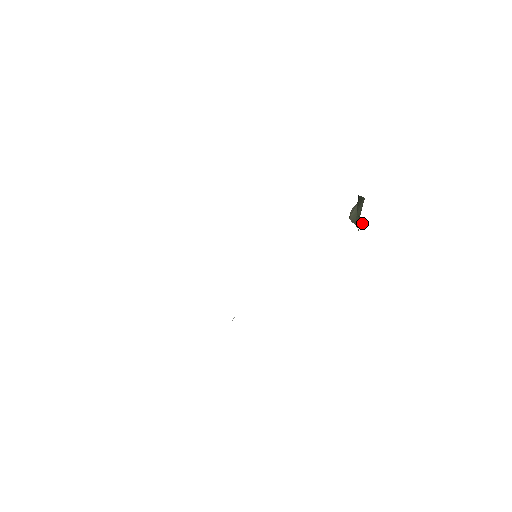
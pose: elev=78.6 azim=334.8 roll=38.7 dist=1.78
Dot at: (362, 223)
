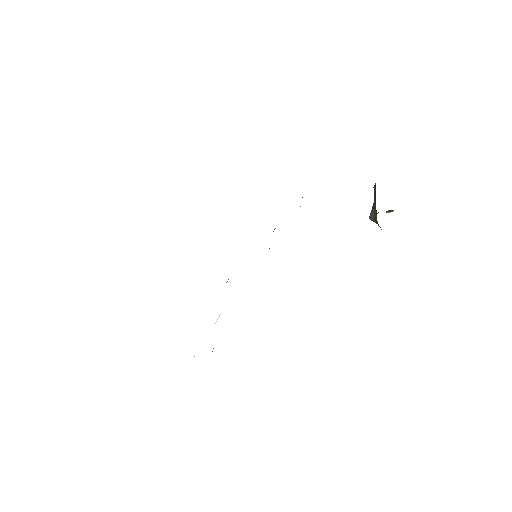
Dot at: occluded
